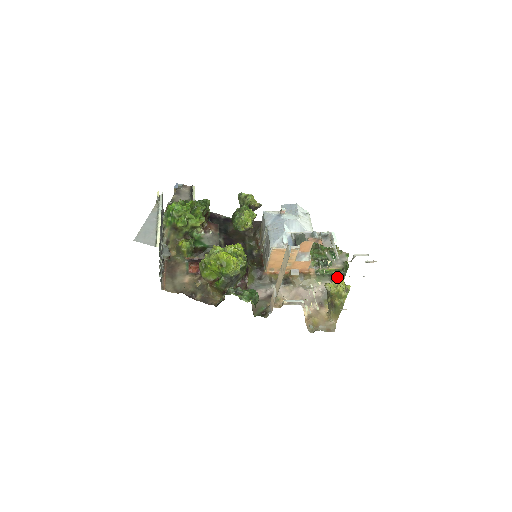
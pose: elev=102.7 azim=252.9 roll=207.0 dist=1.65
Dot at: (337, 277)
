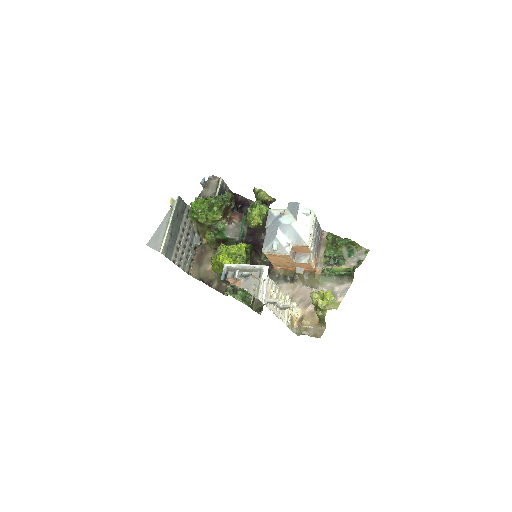
Dot at: (346, 278)
